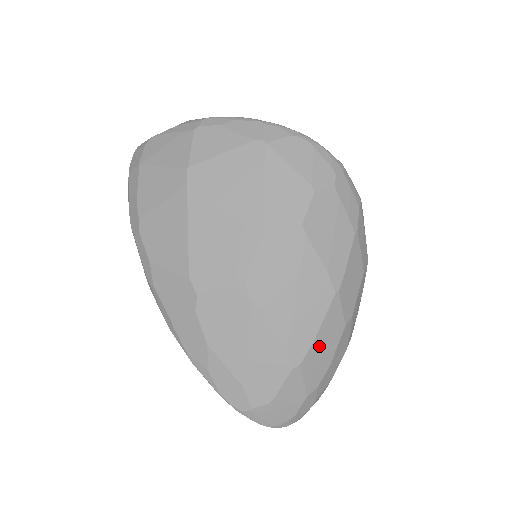
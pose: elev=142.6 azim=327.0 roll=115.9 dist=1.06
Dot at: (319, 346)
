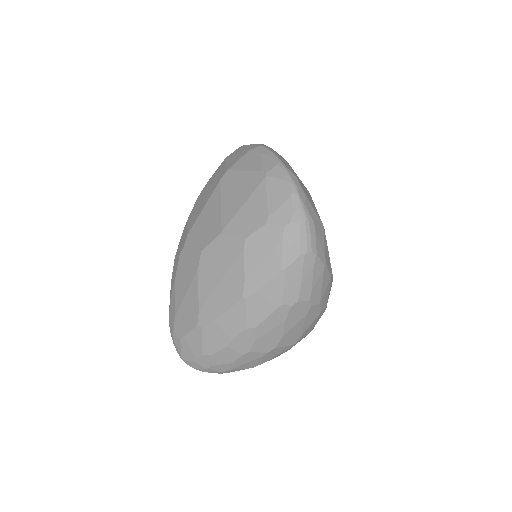
Dot at: (219, 326)
